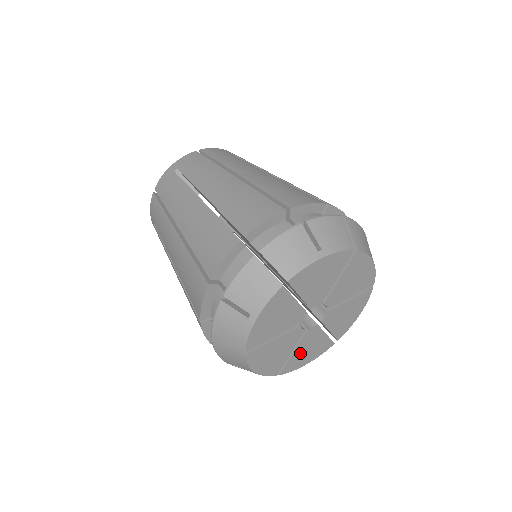
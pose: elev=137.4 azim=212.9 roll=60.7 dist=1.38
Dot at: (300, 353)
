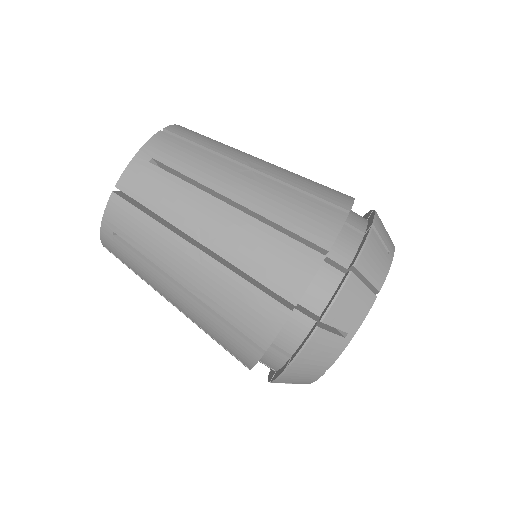
Dot at: occluded
